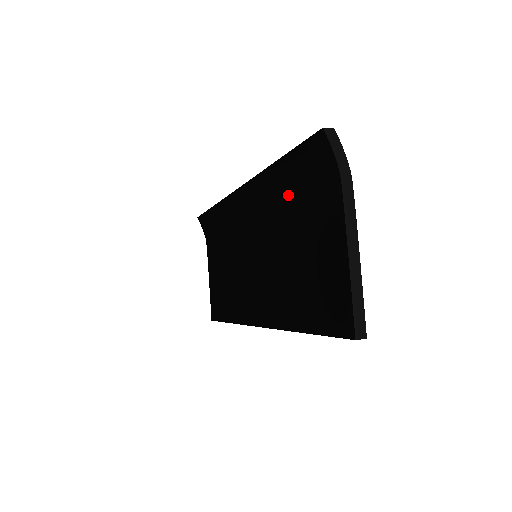
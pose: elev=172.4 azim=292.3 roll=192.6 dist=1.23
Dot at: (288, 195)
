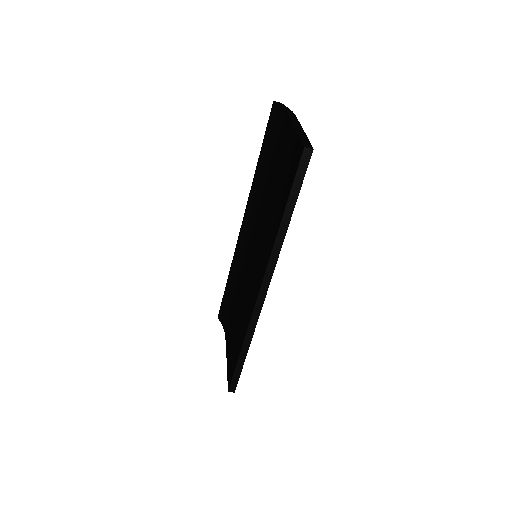
Dot at: (267, 173)
